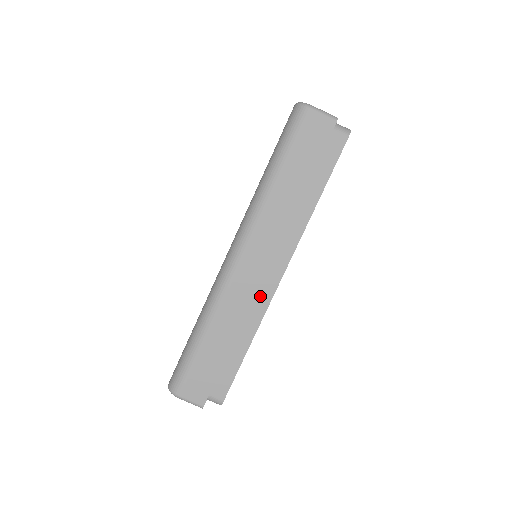
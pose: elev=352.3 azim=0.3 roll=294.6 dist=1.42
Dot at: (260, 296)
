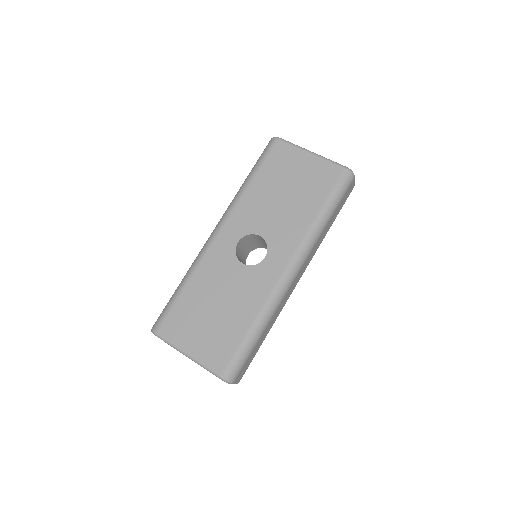
Dot at: occluded
